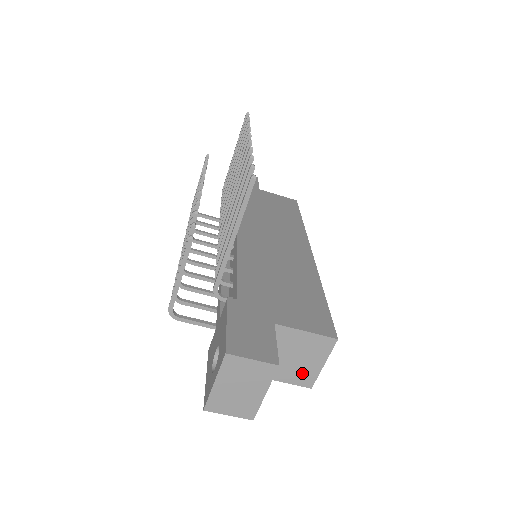
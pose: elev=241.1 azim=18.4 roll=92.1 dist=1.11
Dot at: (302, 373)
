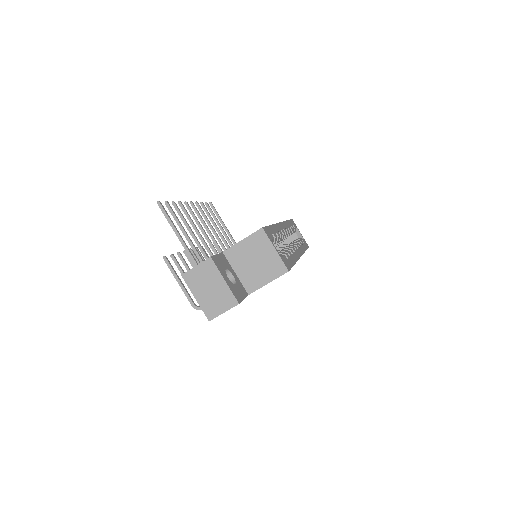
Dot at: (271, 267)
